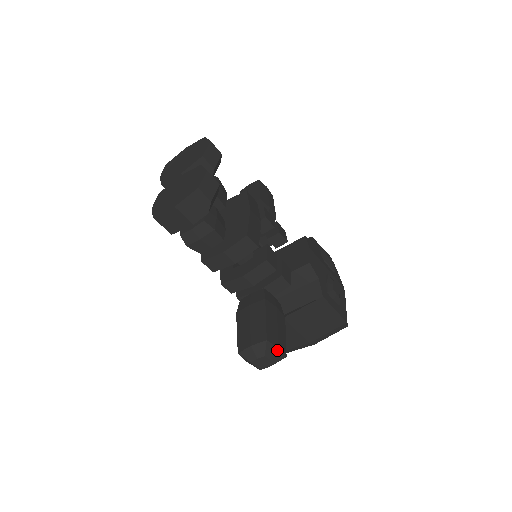
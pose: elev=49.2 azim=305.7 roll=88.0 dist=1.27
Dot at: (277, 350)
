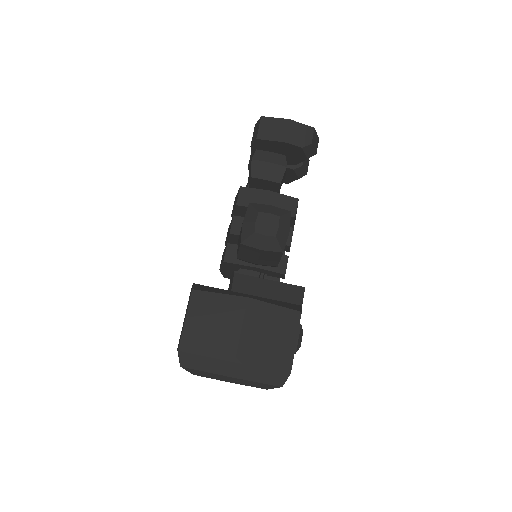
Dot at: (287, 232)
